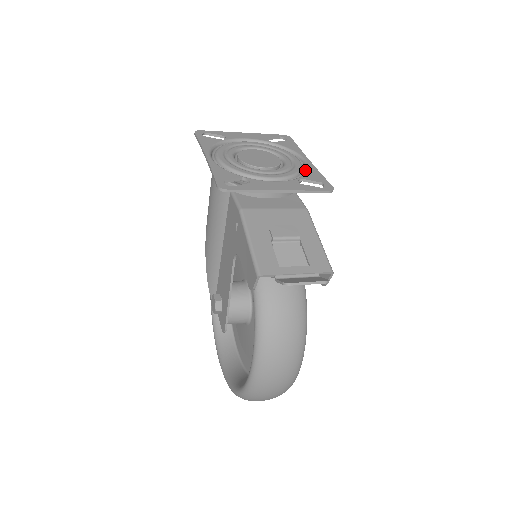
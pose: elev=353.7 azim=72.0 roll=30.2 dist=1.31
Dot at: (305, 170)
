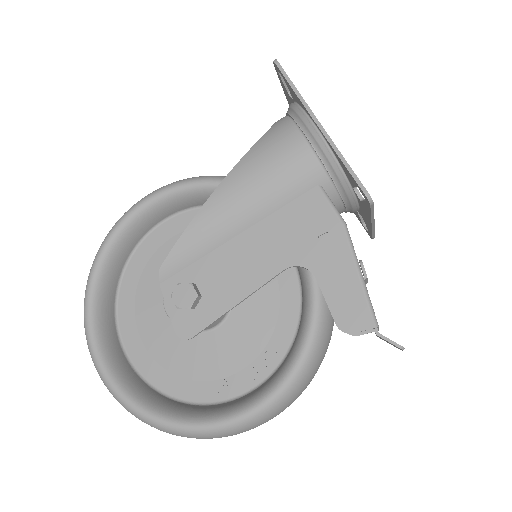
Dot at: occluded
